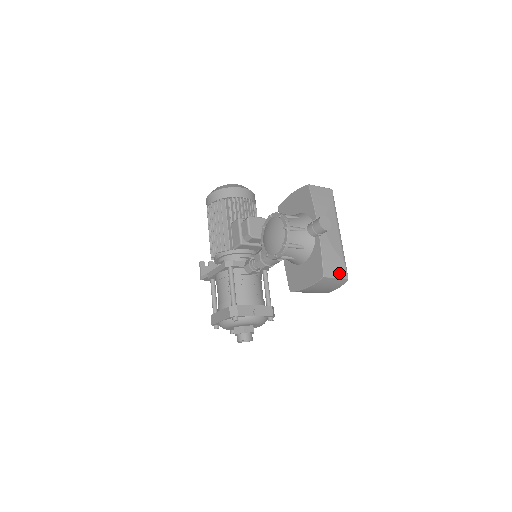
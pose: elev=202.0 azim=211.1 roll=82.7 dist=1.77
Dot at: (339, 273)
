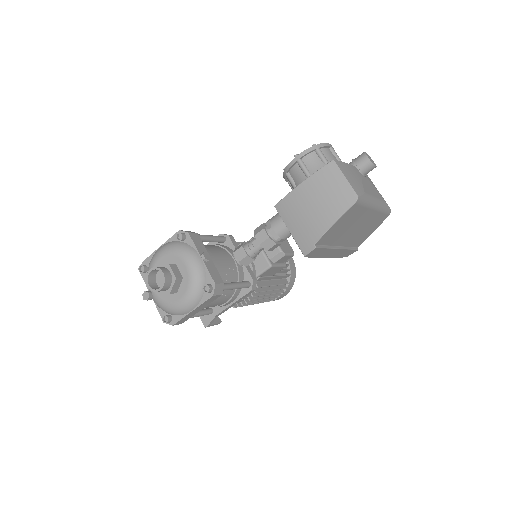
Dot at: (352, 183)
